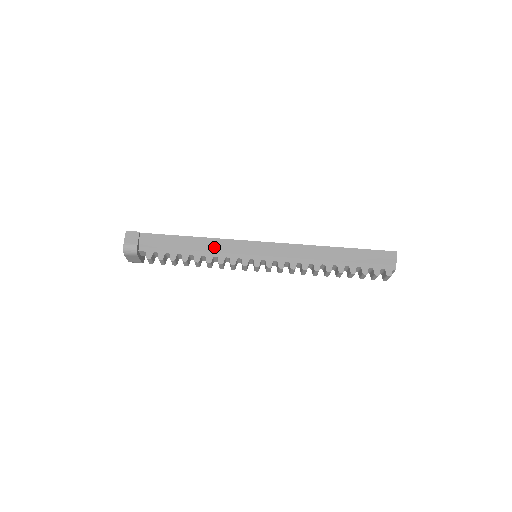
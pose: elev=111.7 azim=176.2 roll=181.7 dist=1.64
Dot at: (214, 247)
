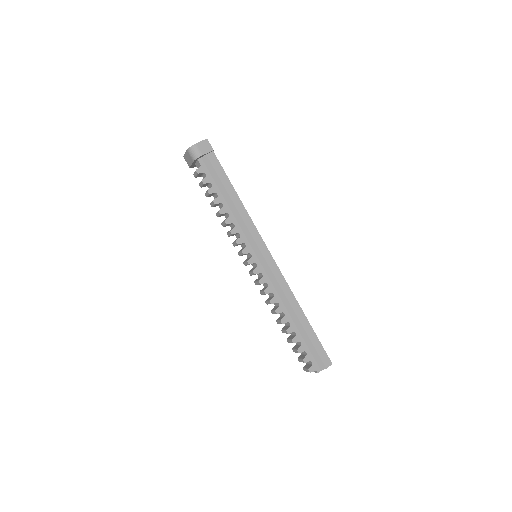
Dot at: (241, 218)
